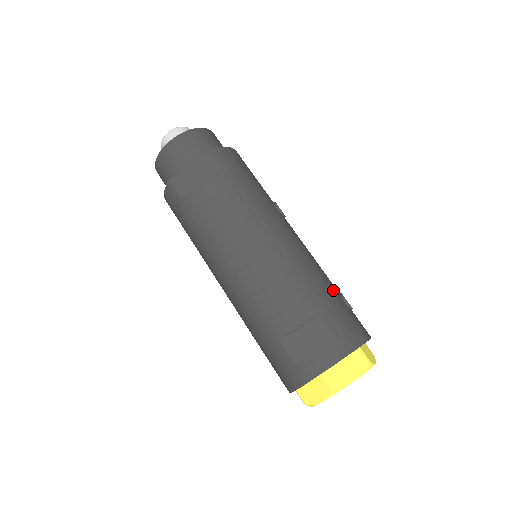
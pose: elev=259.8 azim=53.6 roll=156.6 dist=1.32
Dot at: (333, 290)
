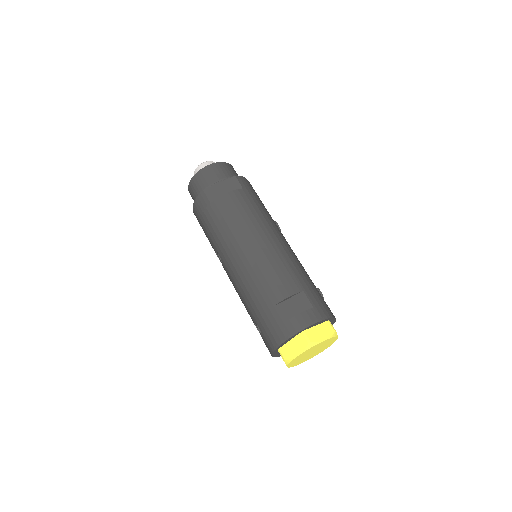
Dot at: (312, 282)
